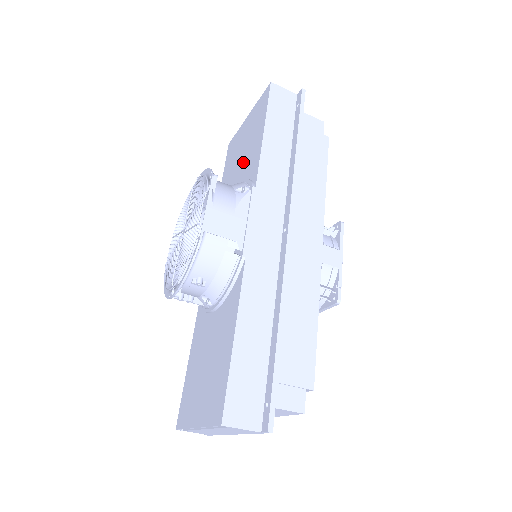
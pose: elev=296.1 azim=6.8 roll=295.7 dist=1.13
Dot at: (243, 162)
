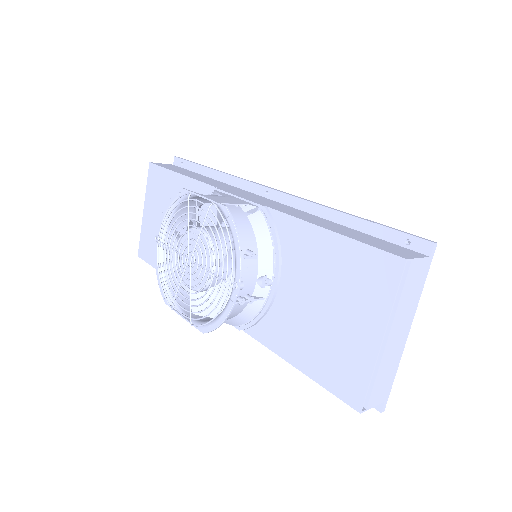
Dot at: occluded
